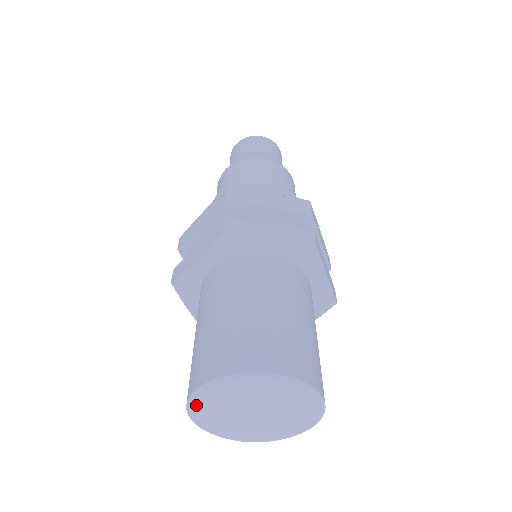
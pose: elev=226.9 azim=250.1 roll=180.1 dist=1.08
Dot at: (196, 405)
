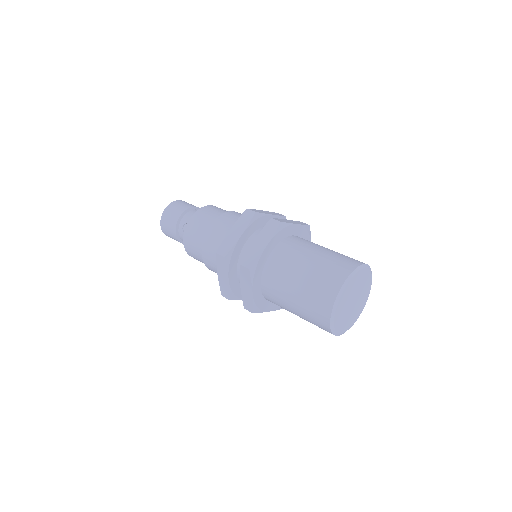
Dot at: (336, 329)
